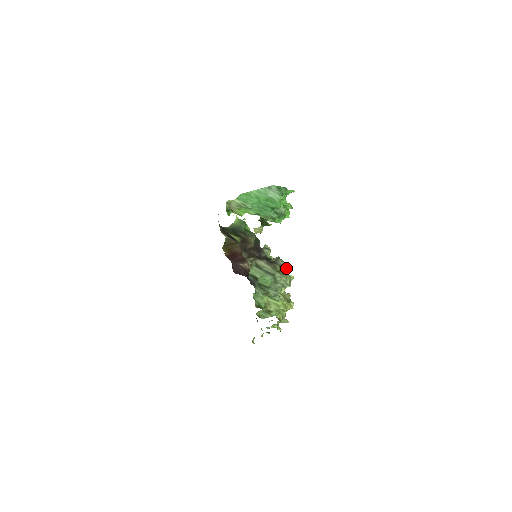
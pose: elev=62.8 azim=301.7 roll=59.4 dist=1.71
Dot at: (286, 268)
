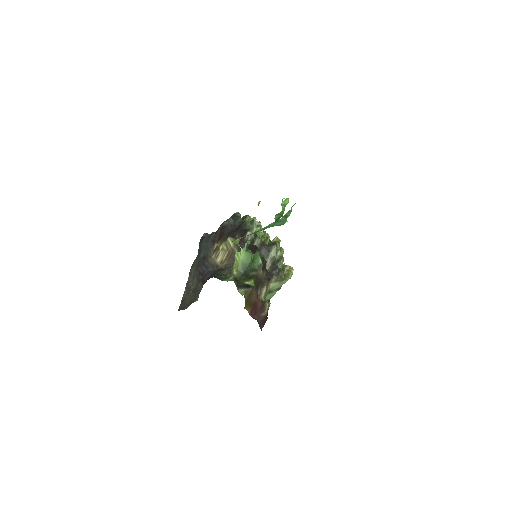
Dot at: (283, 253)
